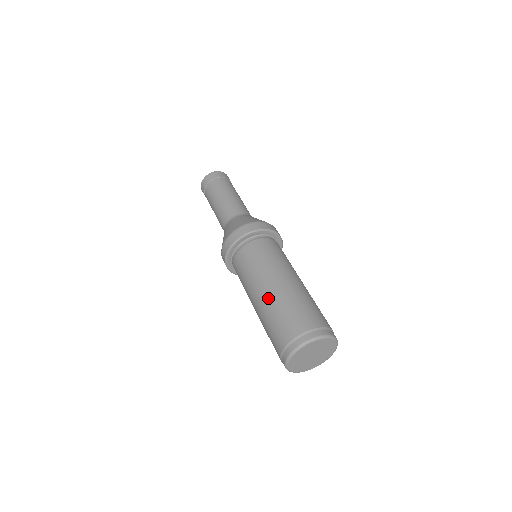
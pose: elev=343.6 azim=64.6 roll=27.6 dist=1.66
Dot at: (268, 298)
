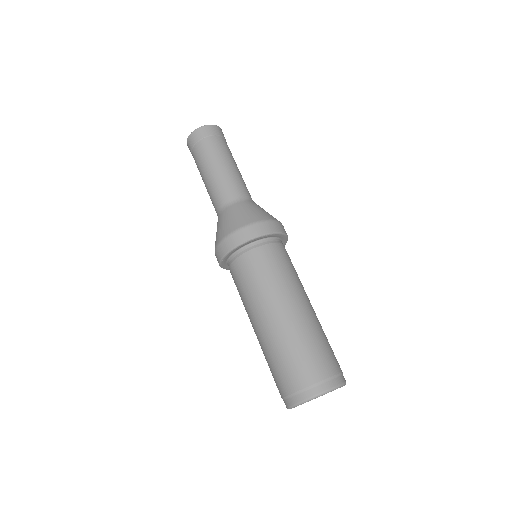
Dot at: (265, 336)
